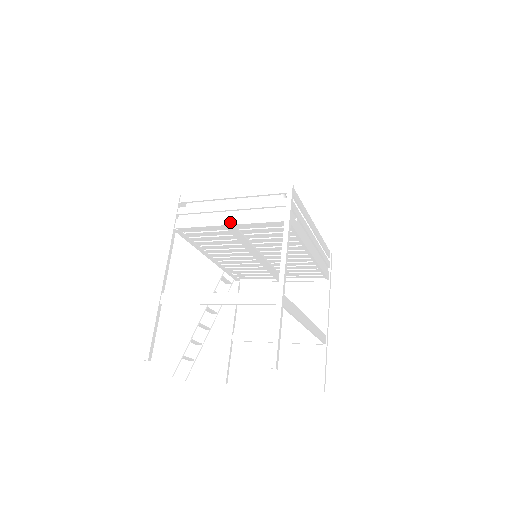
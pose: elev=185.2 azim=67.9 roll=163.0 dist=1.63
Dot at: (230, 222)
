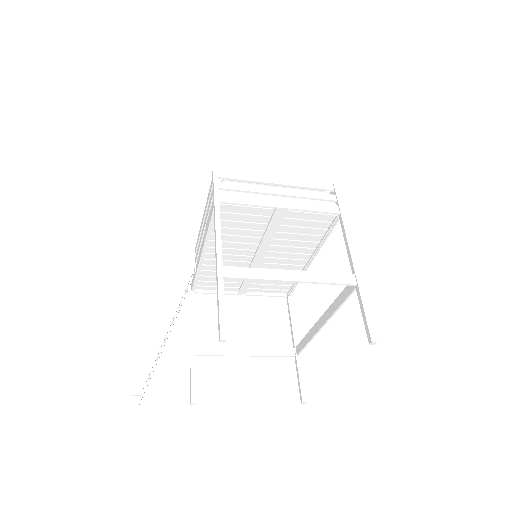
Dot at: (285, 206)
